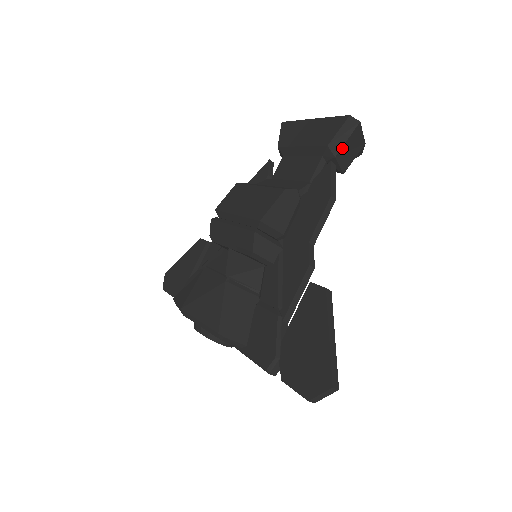
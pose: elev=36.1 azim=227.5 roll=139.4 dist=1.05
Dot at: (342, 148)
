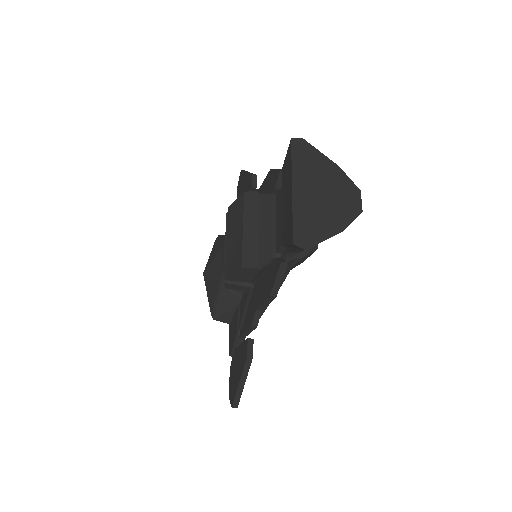
Dot at: (297, 251)
